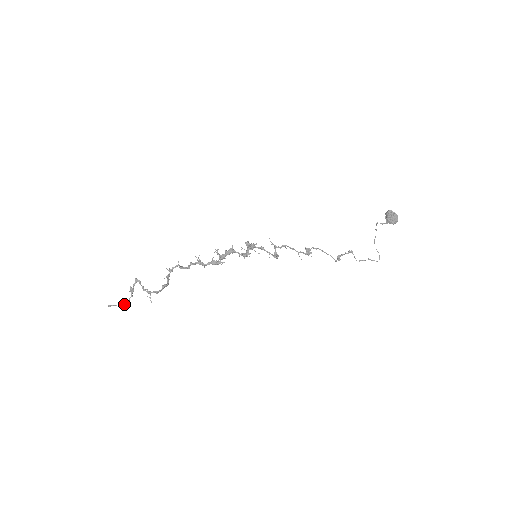
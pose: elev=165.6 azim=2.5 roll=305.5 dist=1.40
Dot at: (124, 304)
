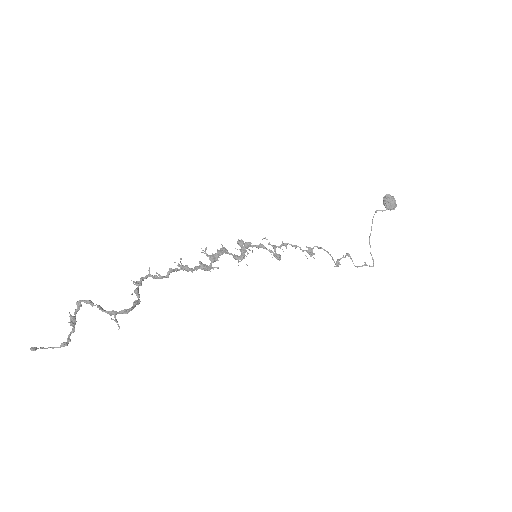
Dot at: (60, 345)
